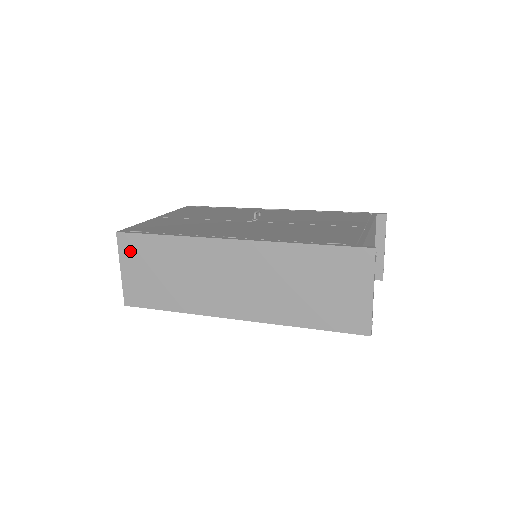
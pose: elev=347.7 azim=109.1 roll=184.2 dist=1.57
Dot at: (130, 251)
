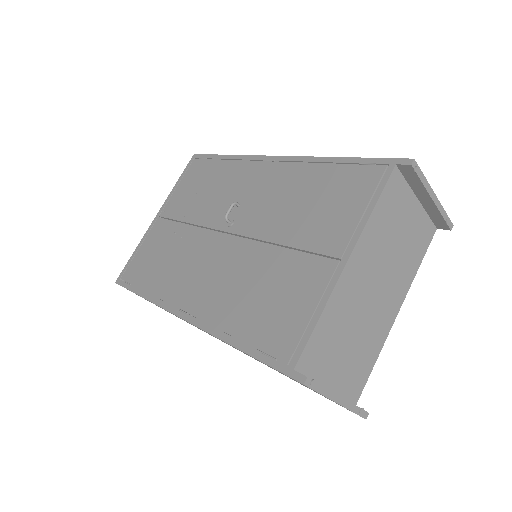
Dot at: (136, 294)
